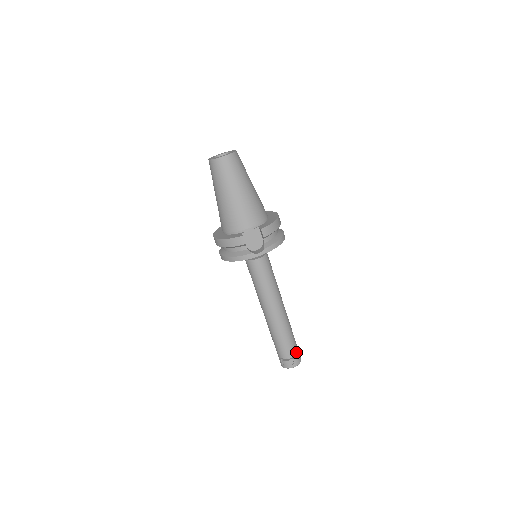
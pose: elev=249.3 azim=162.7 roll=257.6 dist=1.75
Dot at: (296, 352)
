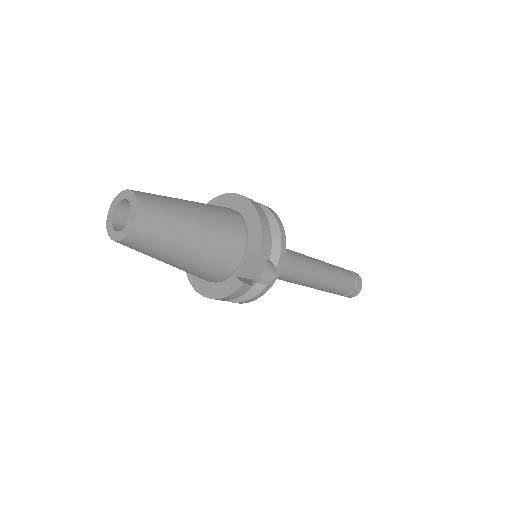
Dot at: (354, 280)
